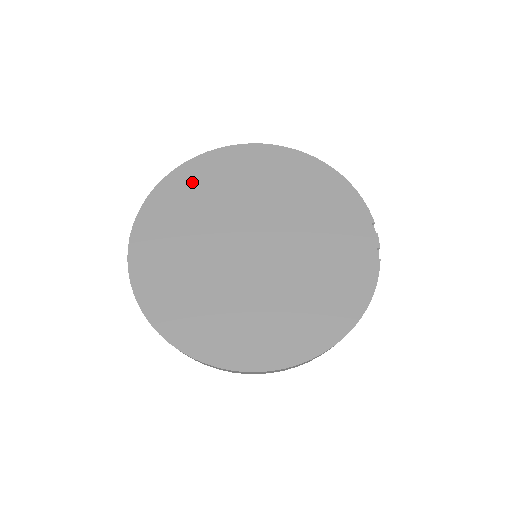
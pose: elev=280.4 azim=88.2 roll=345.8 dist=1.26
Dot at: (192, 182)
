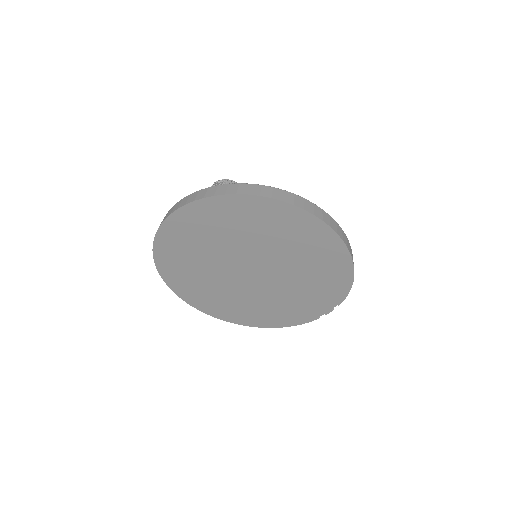
Dot at: (239, 213)
